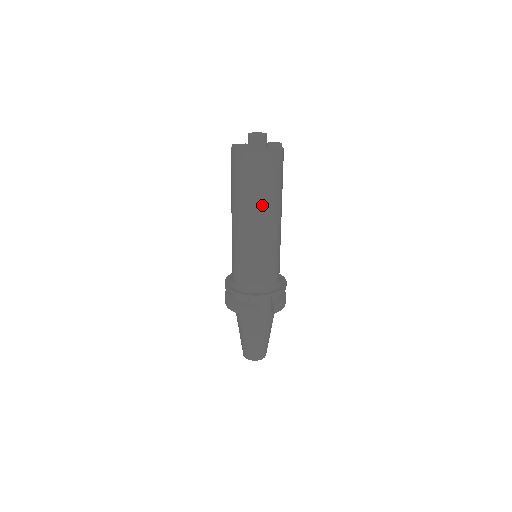
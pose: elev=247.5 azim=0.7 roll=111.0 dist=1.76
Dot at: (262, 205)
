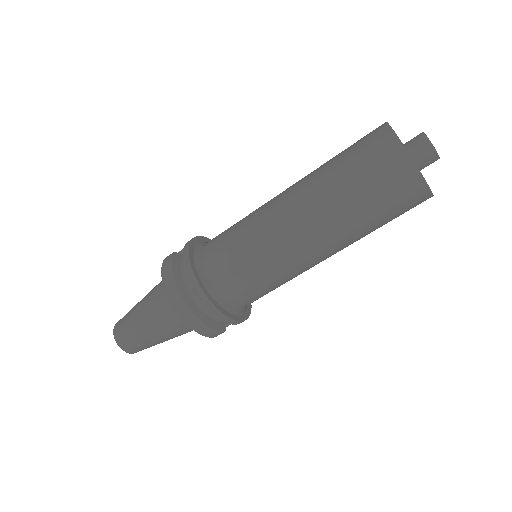
Dot at: occluded
